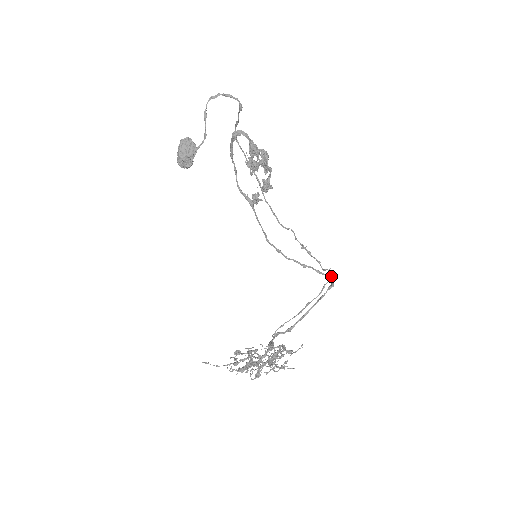
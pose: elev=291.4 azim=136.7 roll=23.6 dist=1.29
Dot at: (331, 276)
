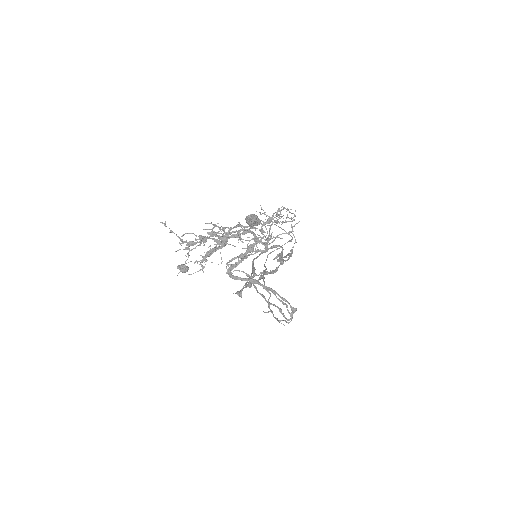
Dot at: (288, 319)
